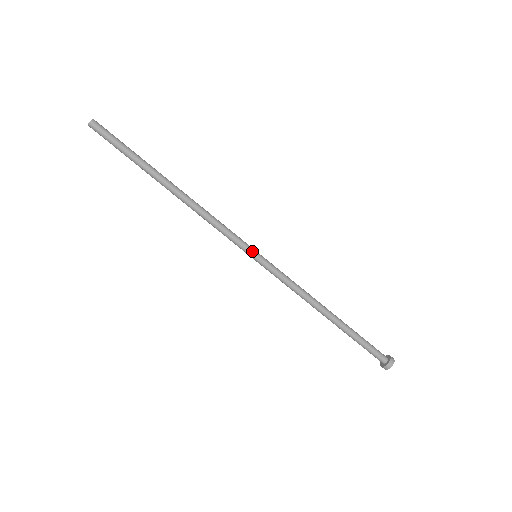
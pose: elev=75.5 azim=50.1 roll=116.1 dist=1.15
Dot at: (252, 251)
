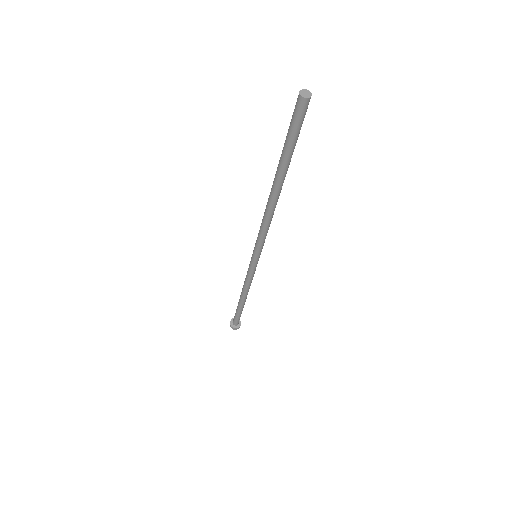
Dot at: (256, 256)
